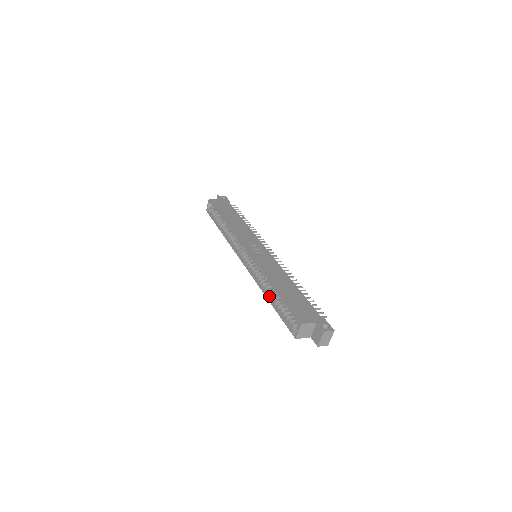
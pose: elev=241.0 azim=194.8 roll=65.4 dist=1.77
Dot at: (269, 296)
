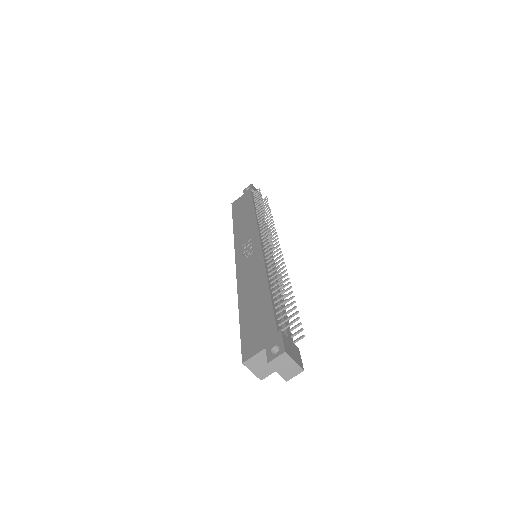
Dot at: occluded
